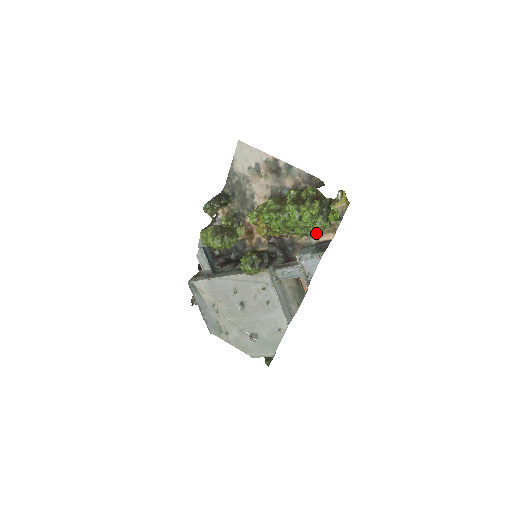
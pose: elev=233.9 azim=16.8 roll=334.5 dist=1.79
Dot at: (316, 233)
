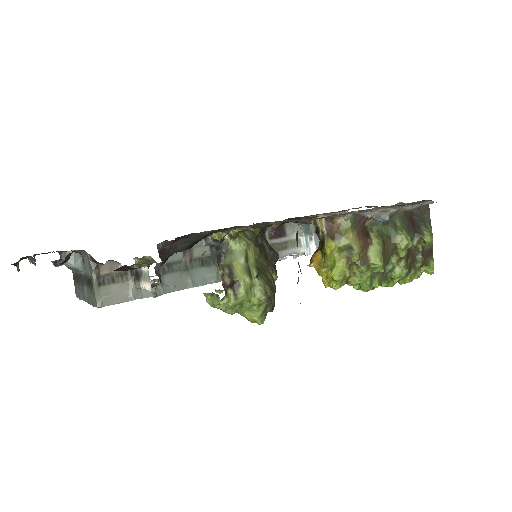
Dot at: occluded
